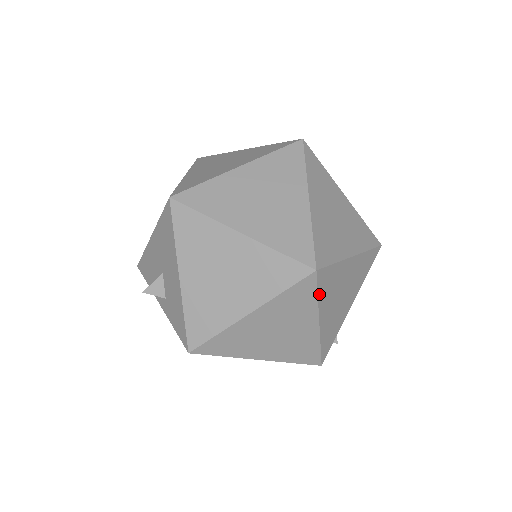
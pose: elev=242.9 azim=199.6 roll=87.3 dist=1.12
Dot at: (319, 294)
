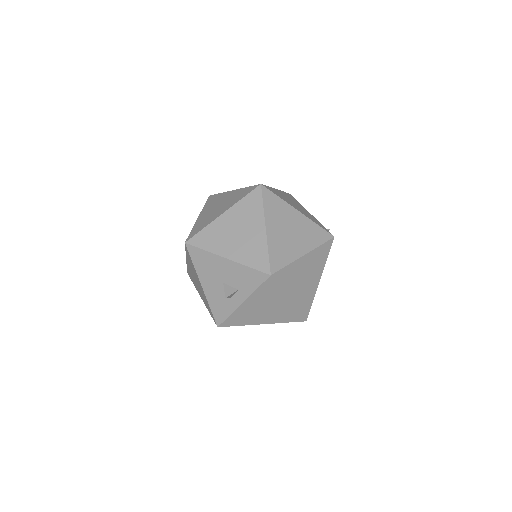
Dot at: (278, 196)
